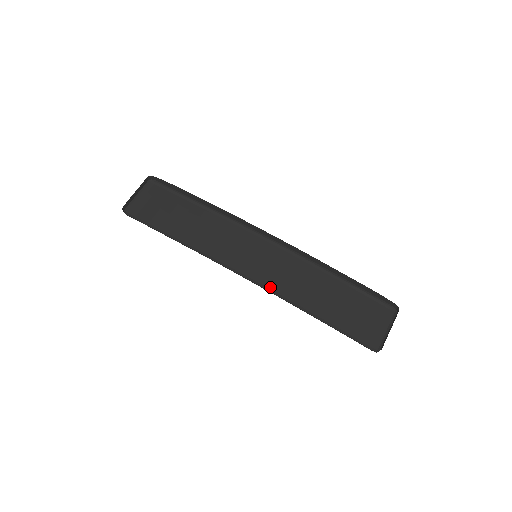
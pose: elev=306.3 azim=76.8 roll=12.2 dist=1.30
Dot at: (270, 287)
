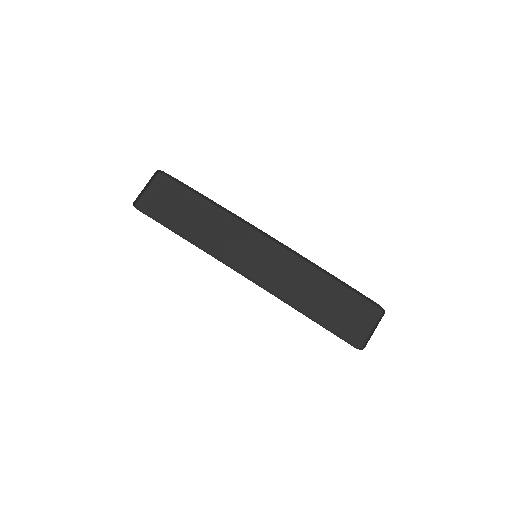
Dot at: (268, 286)
